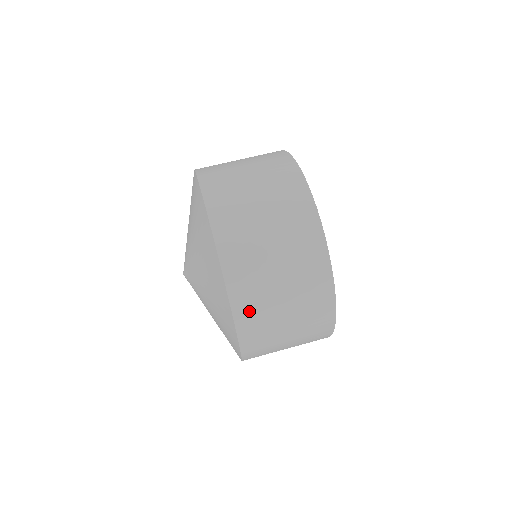
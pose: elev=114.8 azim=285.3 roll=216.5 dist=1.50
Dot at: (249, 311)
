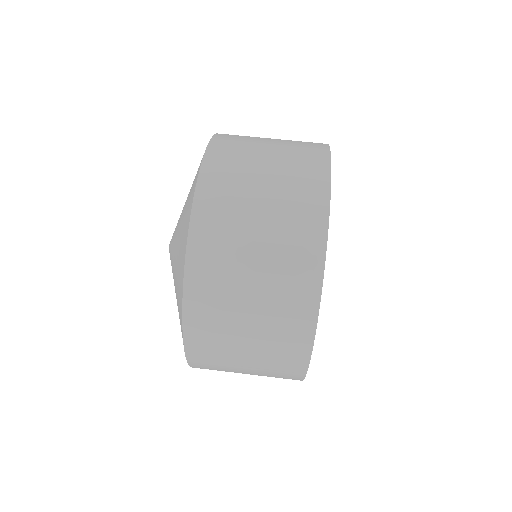
Dot at: (204, 300)
